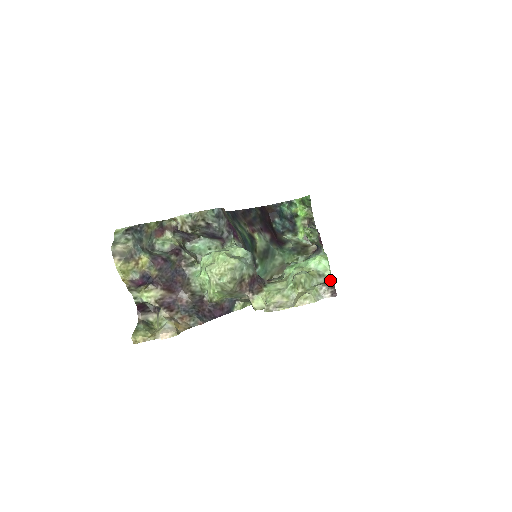
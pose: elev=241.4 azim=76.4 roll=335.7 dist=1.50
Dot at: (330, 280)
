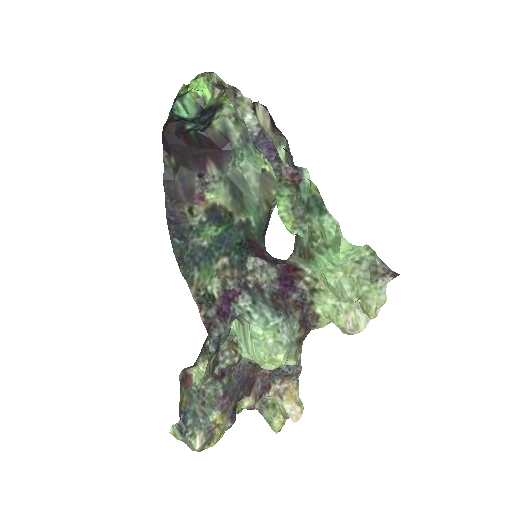
Dot at: (375, 260)
